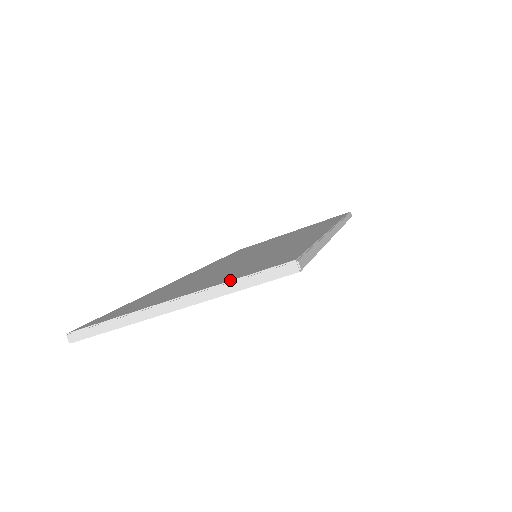
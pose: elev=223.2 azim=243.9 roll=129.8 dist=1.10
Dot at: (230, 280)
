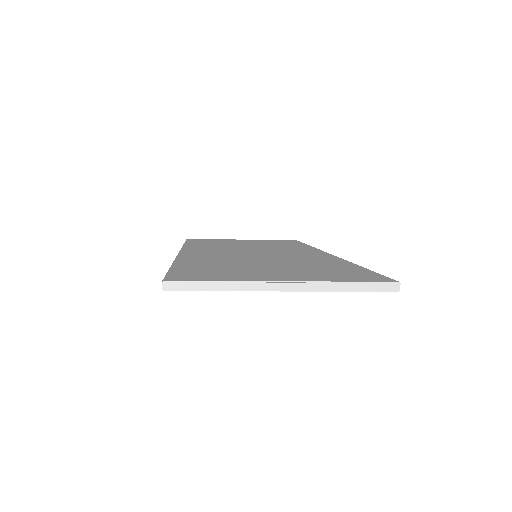
Dot at: (343, 281)
